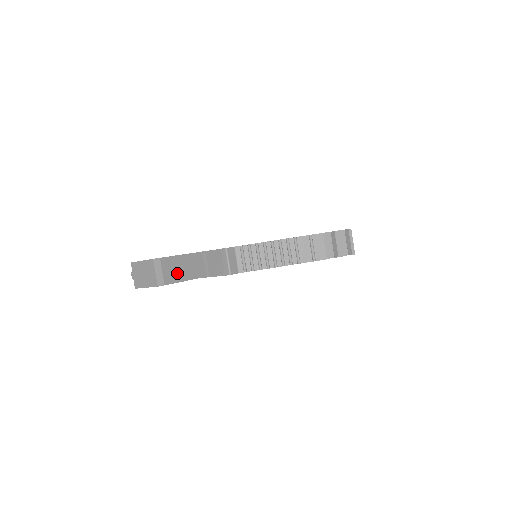
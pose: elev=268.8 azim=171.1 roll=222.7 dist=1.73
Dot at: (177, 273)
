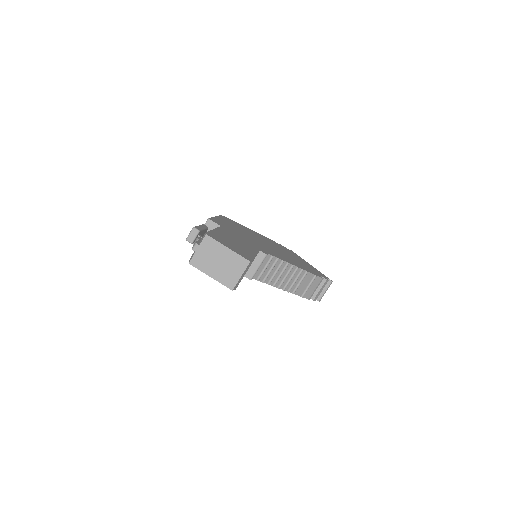
Dot at: occluded
